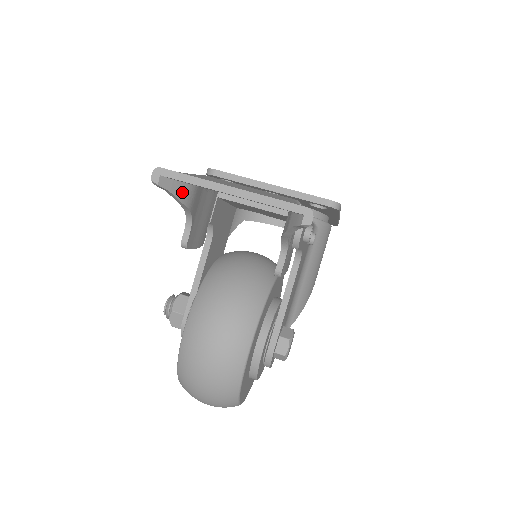
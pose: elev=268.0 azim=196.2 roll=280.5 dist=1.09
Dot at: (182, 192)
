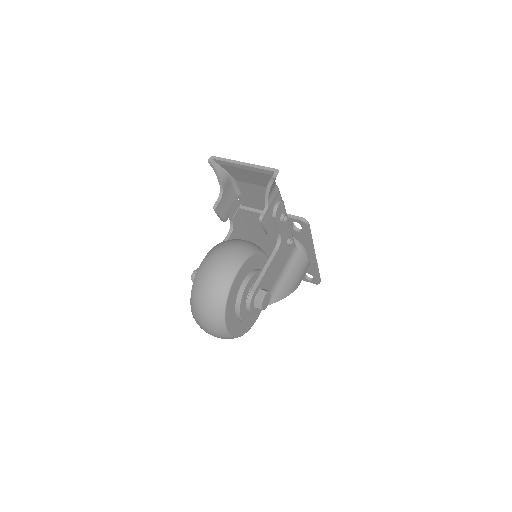
Dot at: (221, 173)
